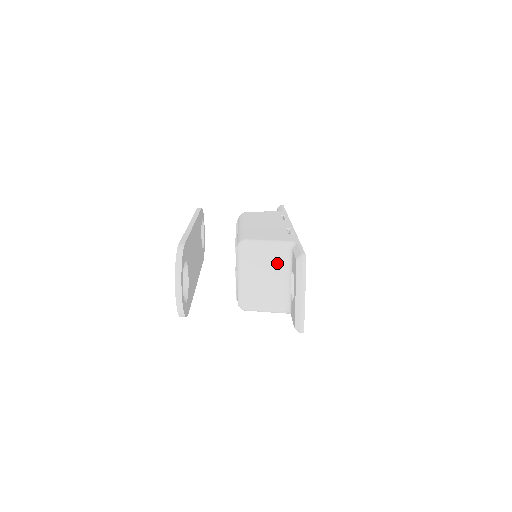
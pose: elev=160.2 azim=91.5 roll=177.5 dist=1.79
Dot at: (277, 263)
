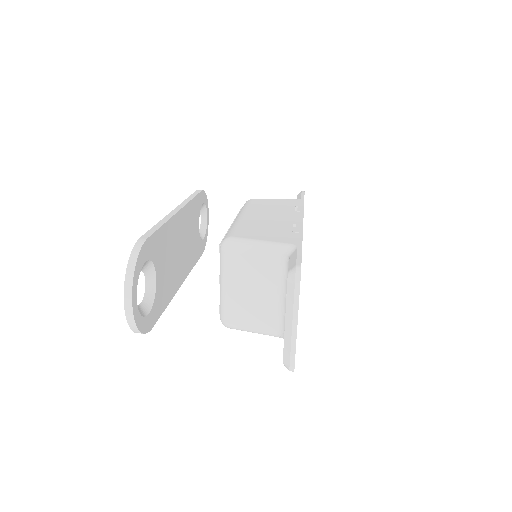
Dot at: (270, 272)
